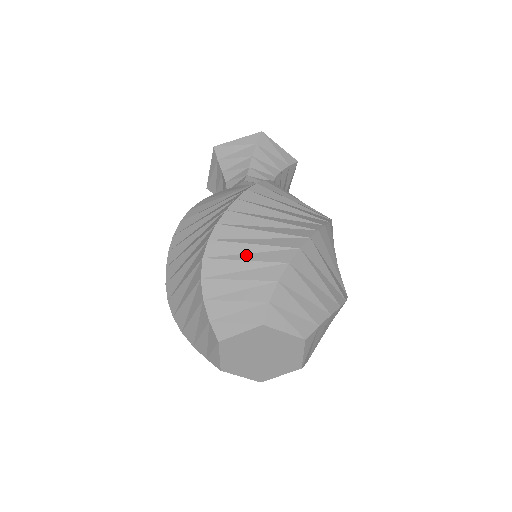
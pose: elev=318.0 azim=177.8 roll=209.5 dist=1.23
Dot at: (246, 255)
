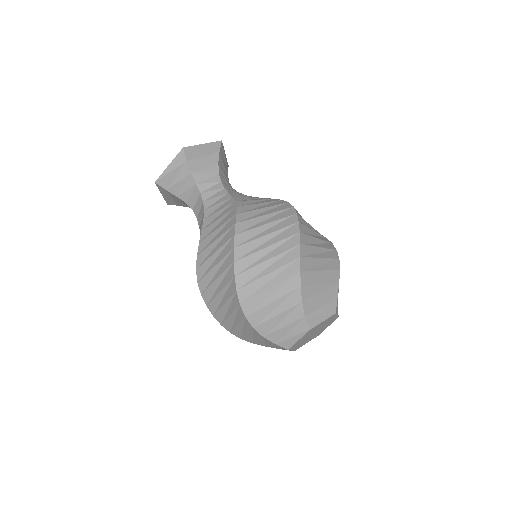
Dot at: (270, 298)
